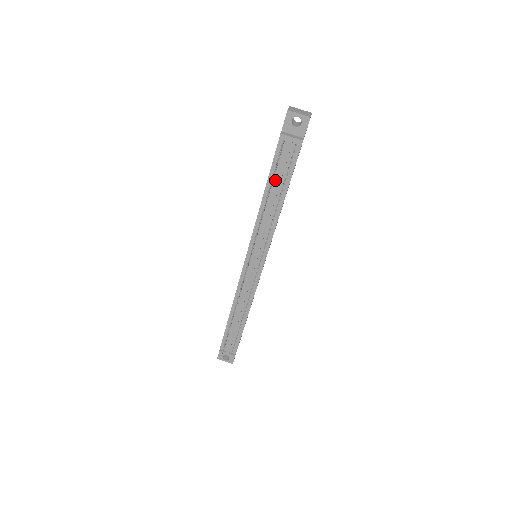
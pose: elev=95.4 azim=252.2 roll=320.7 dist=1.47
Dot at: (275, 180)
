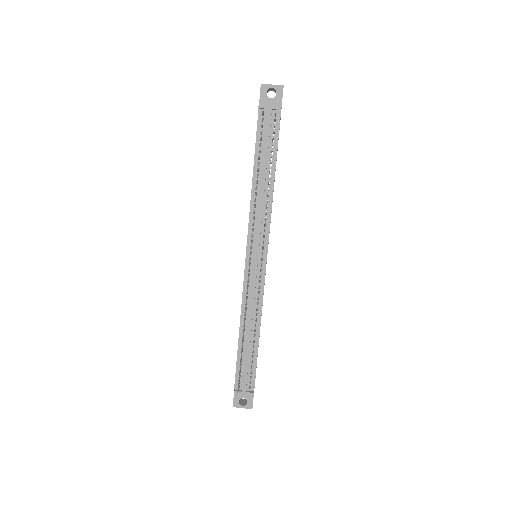
Dot at: (262, 156)
